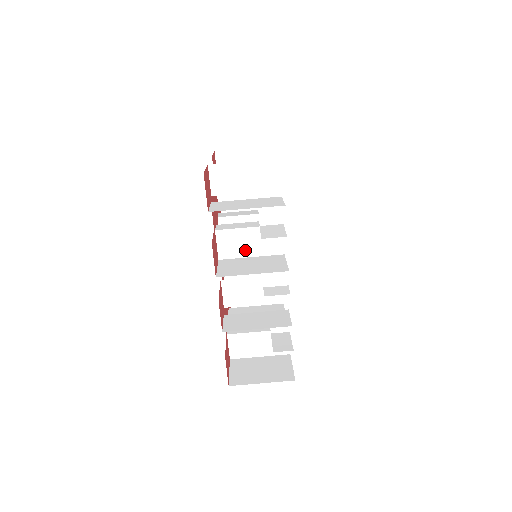
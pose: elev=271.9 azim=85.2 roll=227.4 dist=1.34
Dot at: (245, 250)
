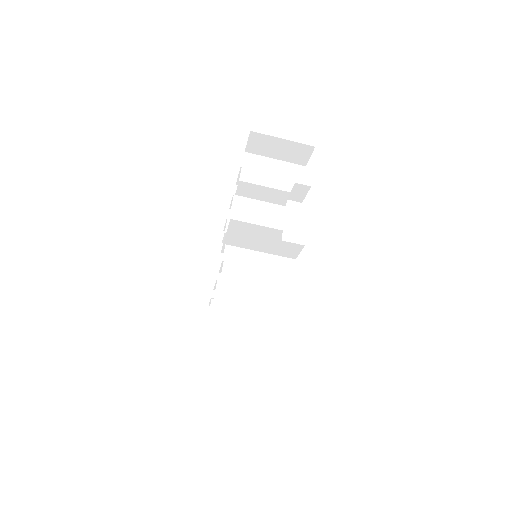
Dot at: occluded
